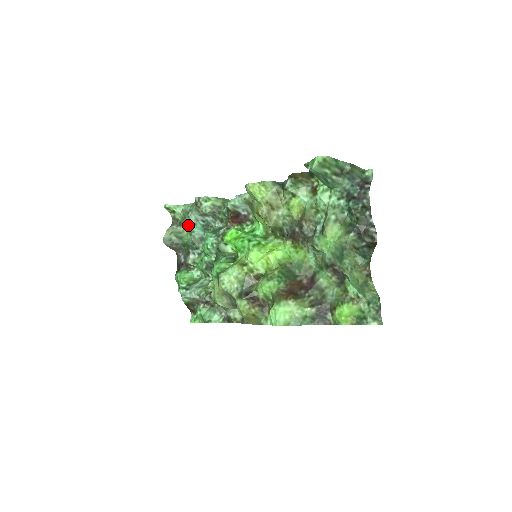
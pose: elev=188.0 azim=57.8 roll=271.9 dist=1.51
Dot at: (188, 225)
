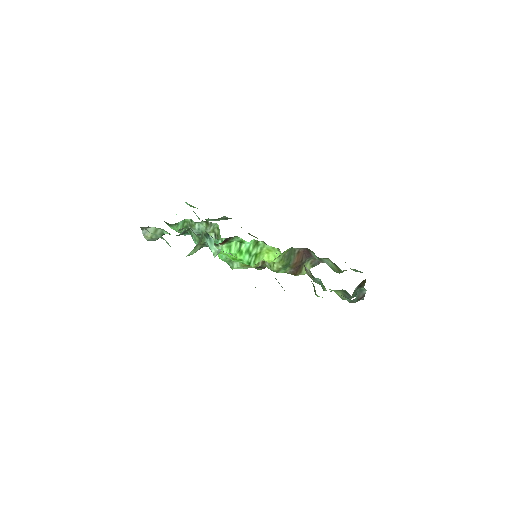
Dot at: occluded
